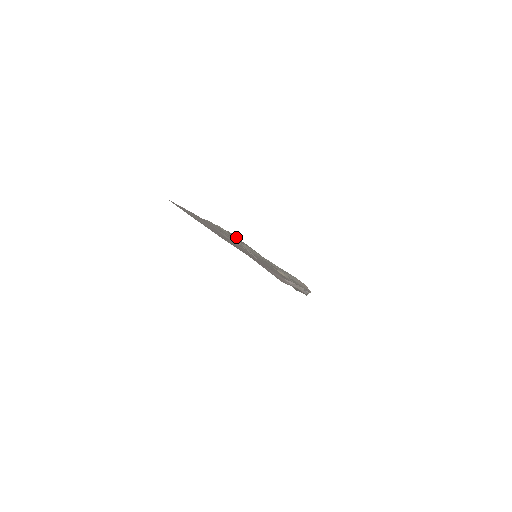
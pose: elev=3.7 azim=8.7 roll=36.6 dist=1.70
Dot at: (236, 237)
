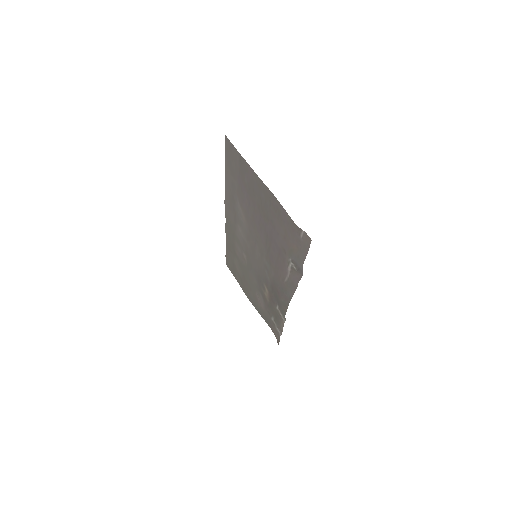
Dot at: (230, 268)
